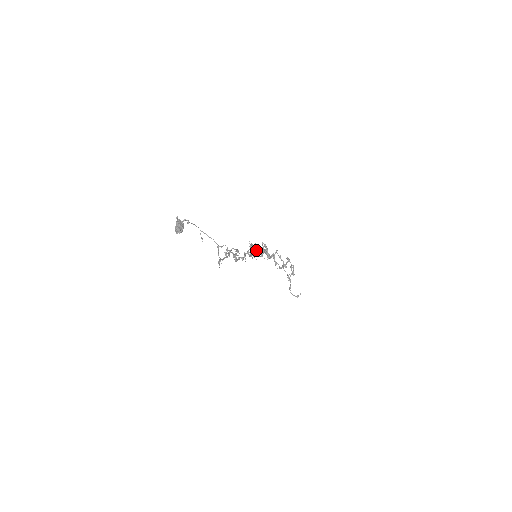
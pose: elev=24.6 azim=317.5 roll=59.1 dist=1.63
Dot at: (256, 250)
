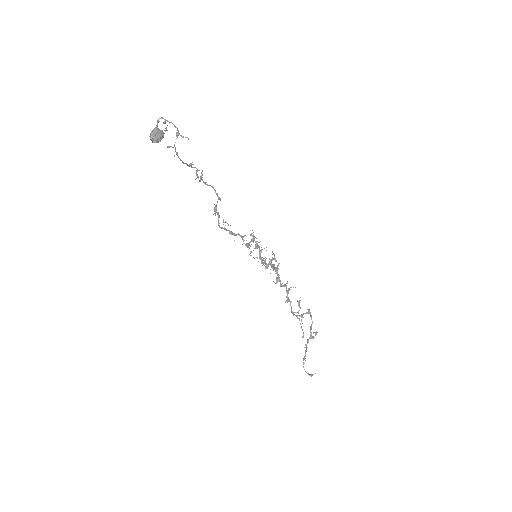
Dot at: (259, 251)
